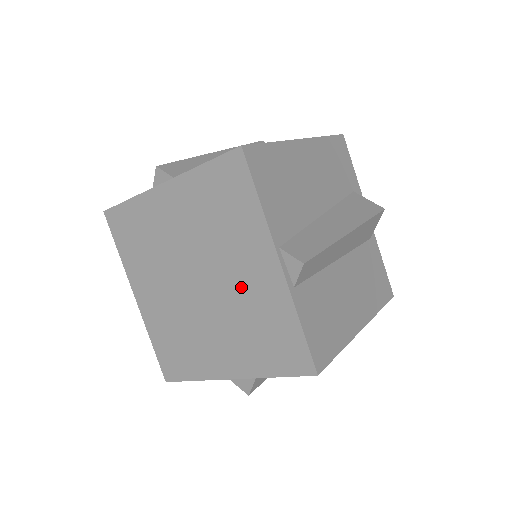
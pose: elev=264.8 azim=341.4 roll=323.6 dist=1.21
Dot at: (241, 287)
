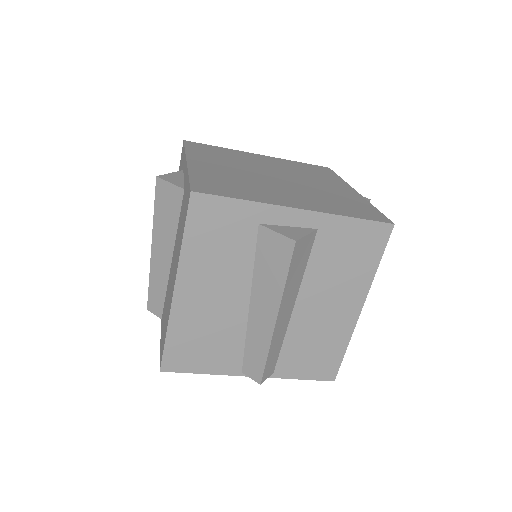
Dot at: occluded
